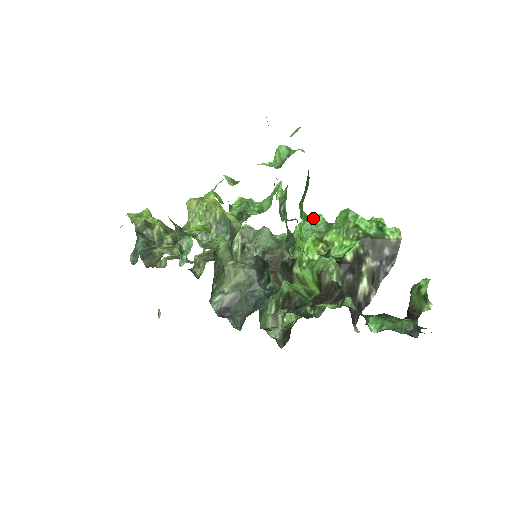
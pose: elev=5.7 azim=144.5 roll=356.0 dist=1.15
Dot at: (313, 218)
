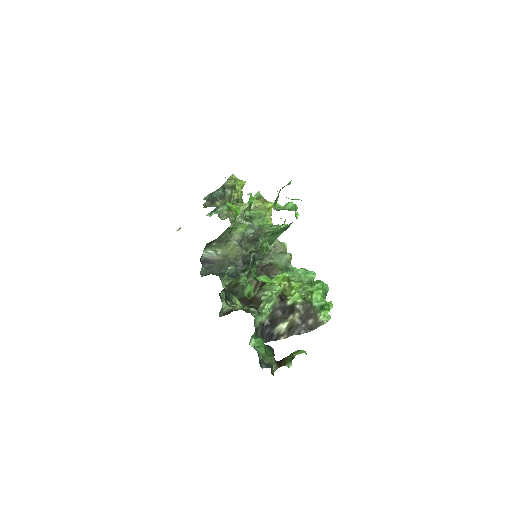
Dot at: (309, 271)
